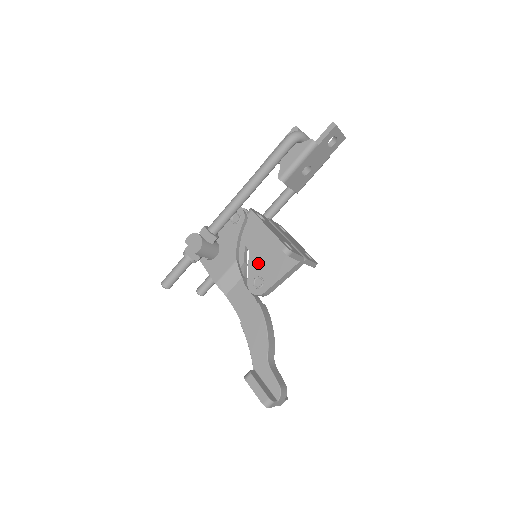
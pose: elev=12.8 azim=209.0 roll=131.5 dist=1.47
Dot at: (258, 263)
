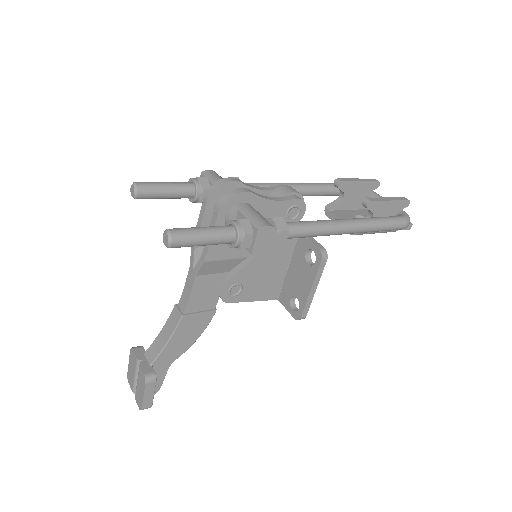
Dot at: (255, 272)
